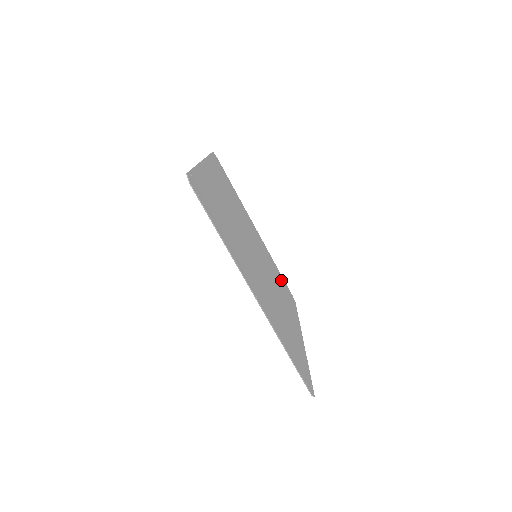
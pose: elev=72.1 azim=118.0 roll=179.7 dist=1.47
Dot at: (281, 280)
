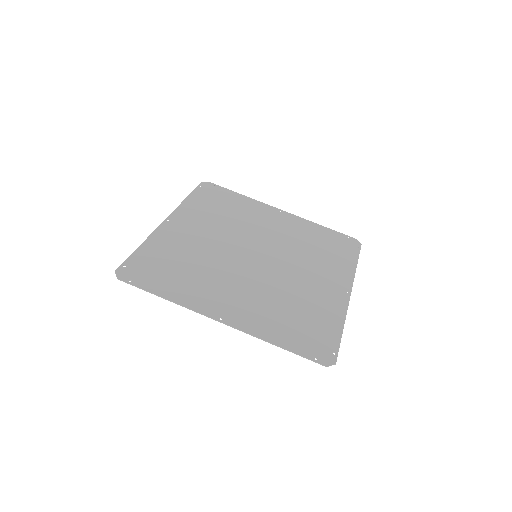
Dot at: (326, 239)
